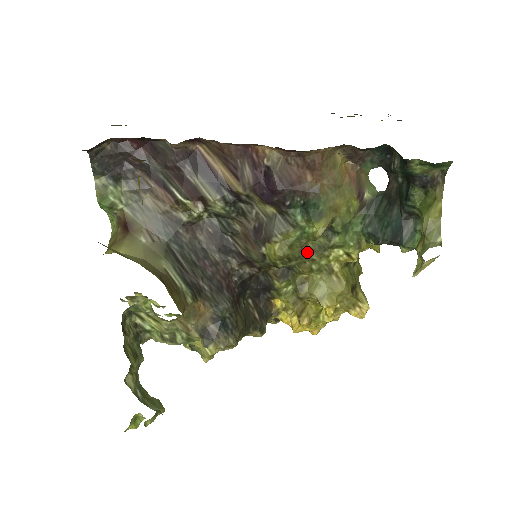
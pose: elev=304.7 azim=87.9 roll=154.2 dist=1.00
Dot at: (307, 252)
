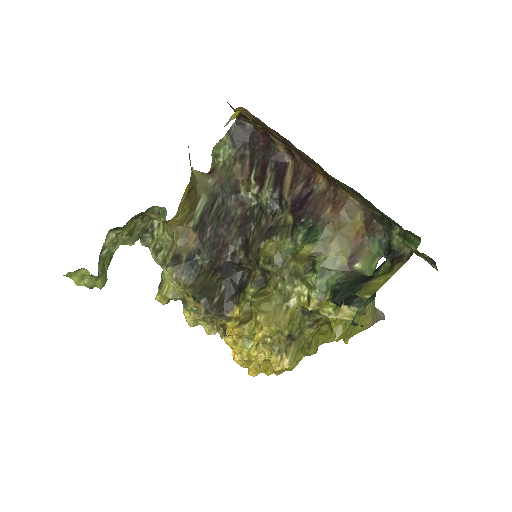
Dot at: (285, 268)
